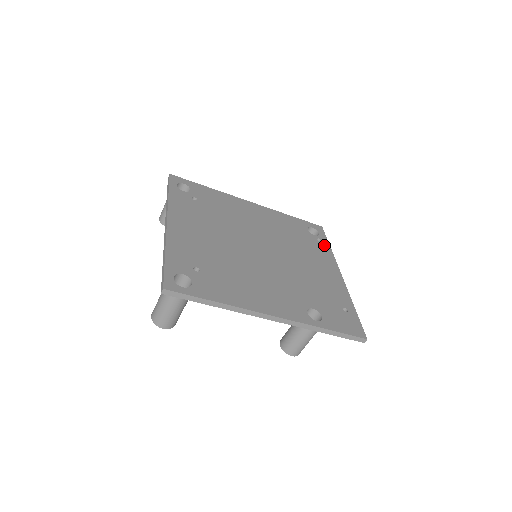
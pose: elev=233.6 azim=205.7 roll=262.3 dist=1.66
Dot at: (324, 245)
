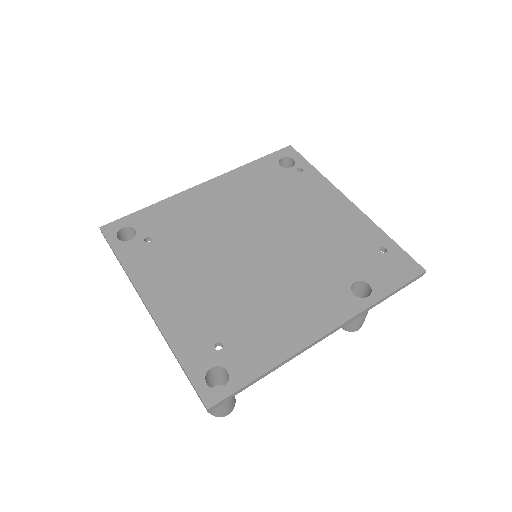
Dot at: (309, 173)
